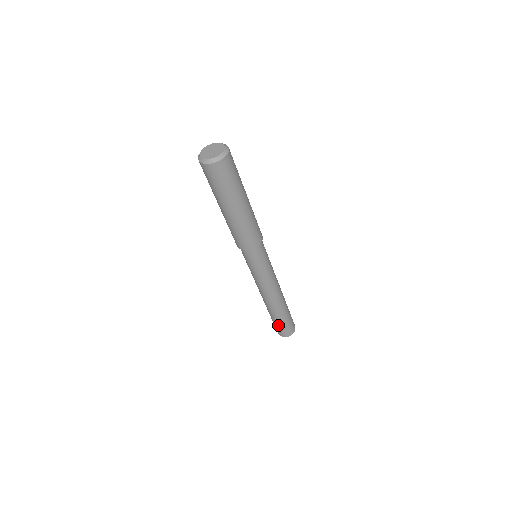
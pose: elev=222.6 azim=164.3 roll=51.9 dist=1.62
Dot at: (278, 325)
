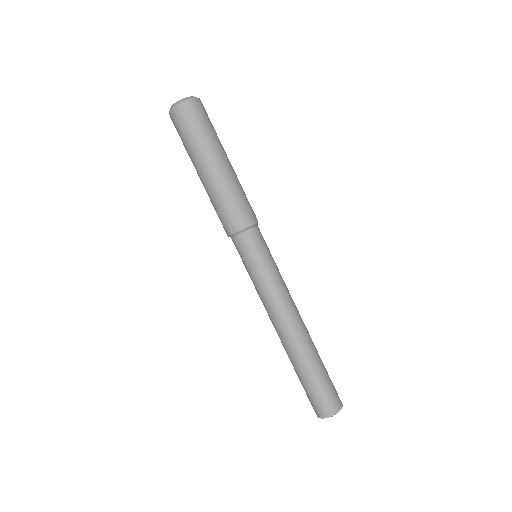
Dot at: (304, 388)
